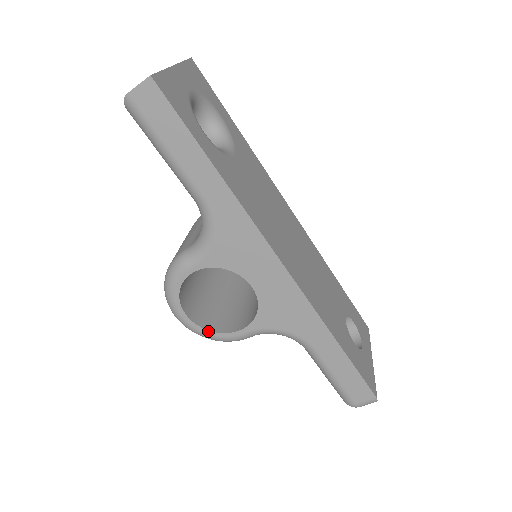
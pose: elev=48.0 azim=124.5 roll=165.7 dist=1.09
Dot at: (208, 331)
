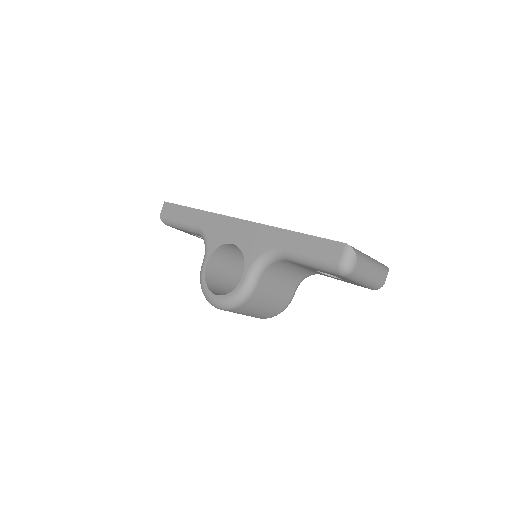
Dot at: (229, 294)
